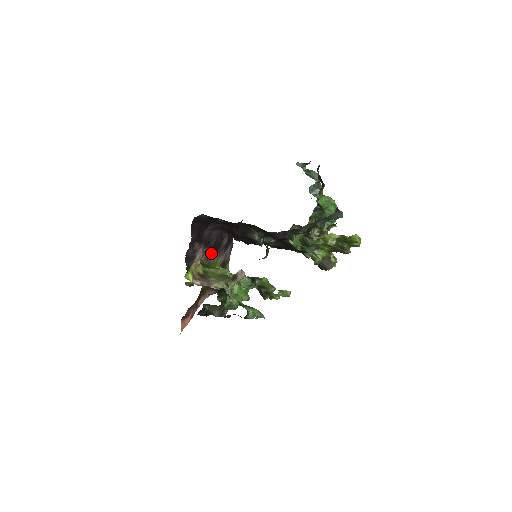
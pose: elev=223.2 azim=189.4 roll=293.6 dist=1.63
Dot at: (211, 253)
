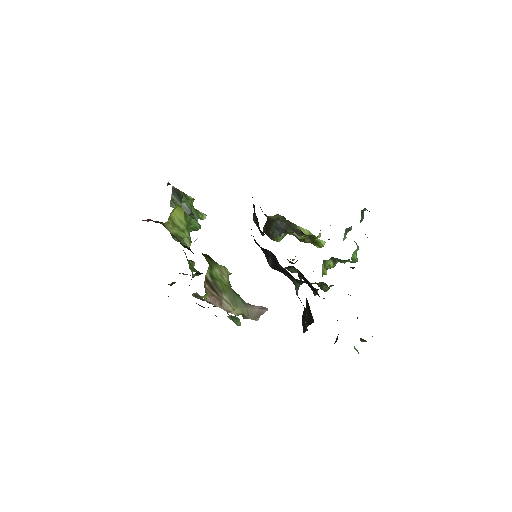
Dot at: occluded
